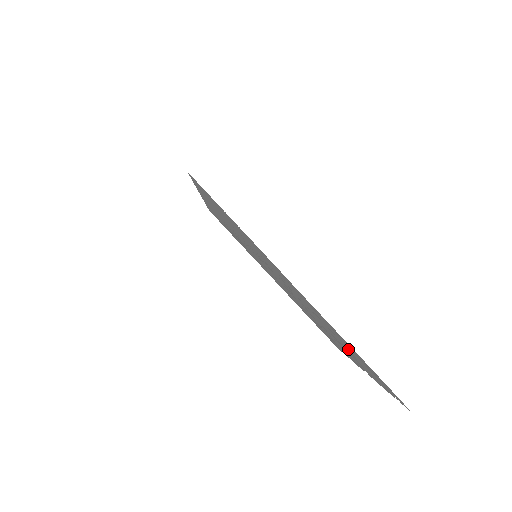
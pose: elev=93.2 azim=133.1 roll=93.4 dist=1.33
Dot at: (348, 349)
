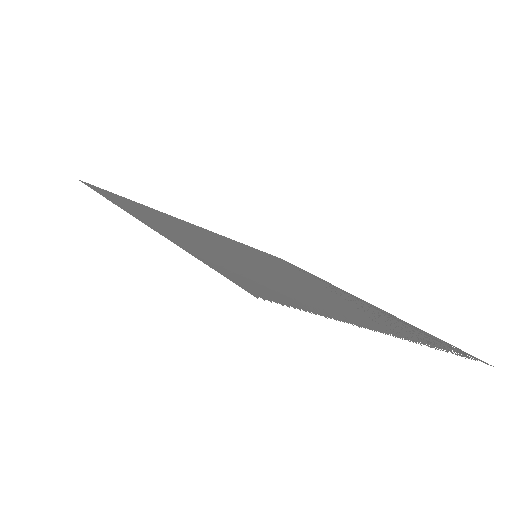
Dot at: (261, 278)
